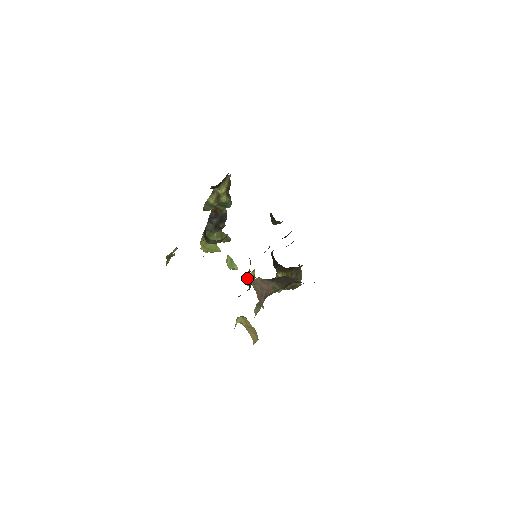
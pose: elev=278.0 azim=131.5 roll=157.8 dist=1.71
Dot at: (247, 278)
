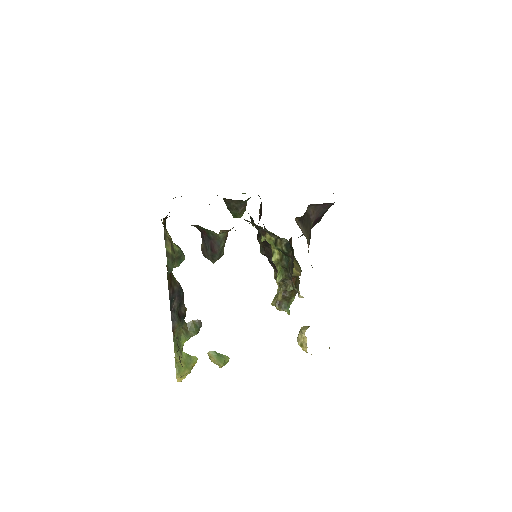
Dot at: (282, 246)
